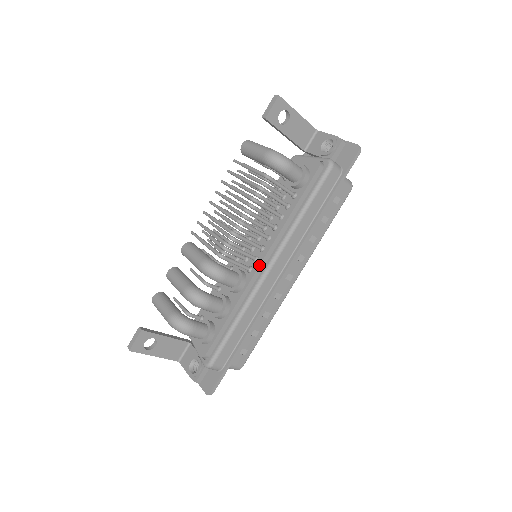
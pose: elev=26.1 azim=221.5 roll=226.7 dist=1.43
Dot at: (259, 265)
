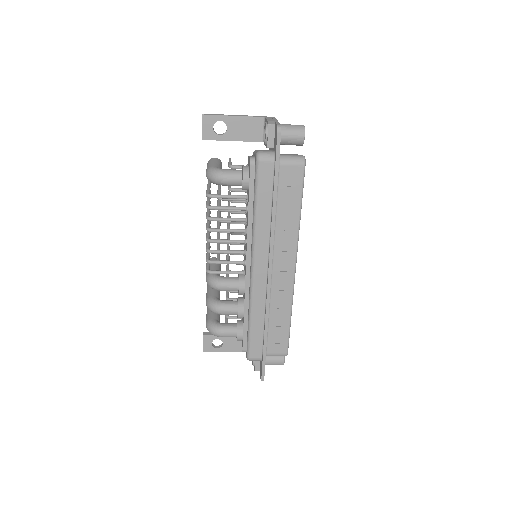
Dot at: (245, 268)
